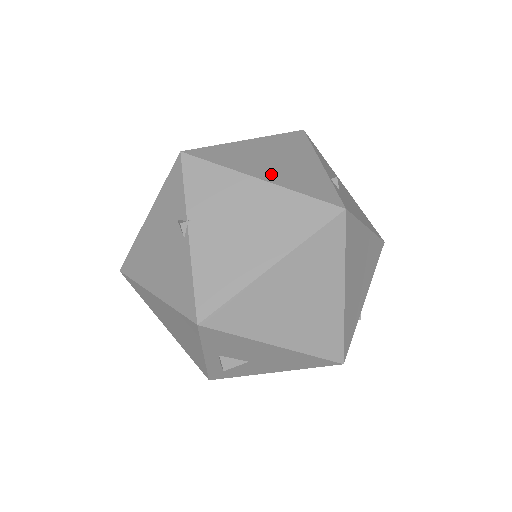
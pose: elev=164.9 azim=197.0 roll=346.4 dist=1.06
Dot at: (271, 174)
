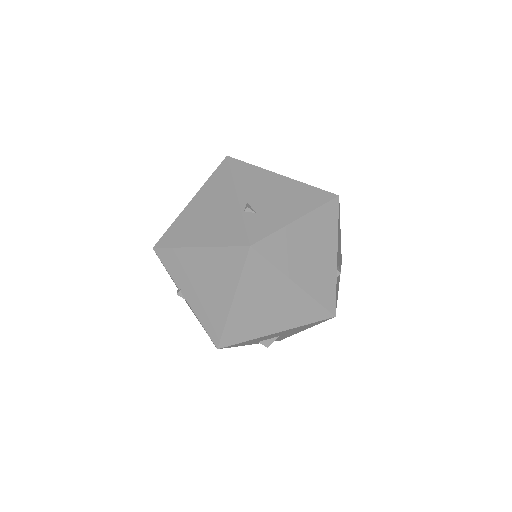
Dot at: (204, 236)
